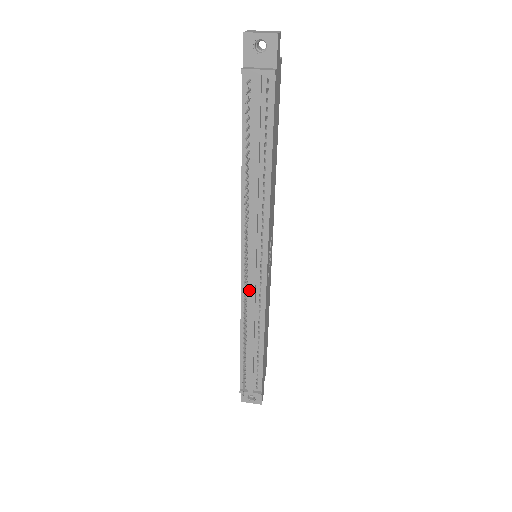
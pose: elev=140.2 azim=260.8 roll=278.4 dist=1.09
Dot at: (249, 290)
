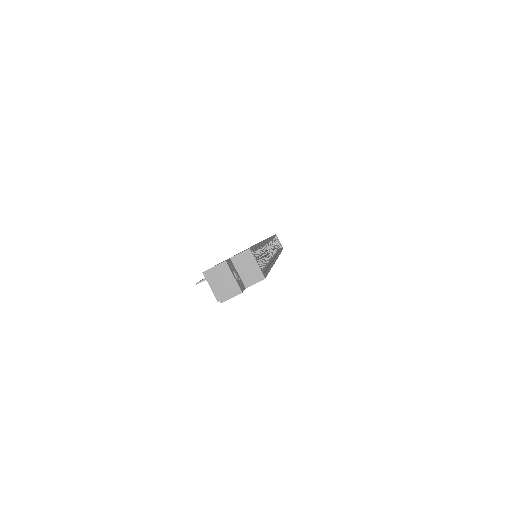
Dot at: occluded
